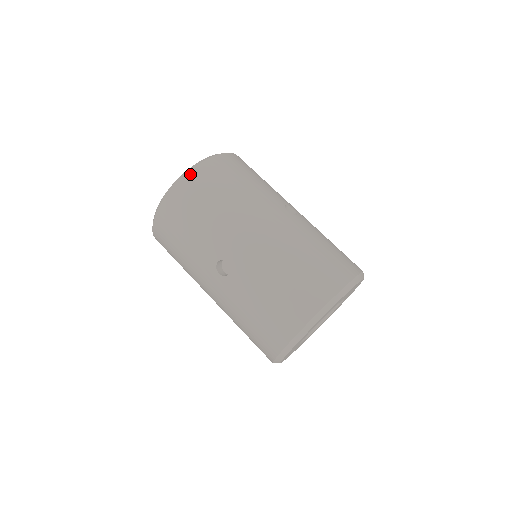
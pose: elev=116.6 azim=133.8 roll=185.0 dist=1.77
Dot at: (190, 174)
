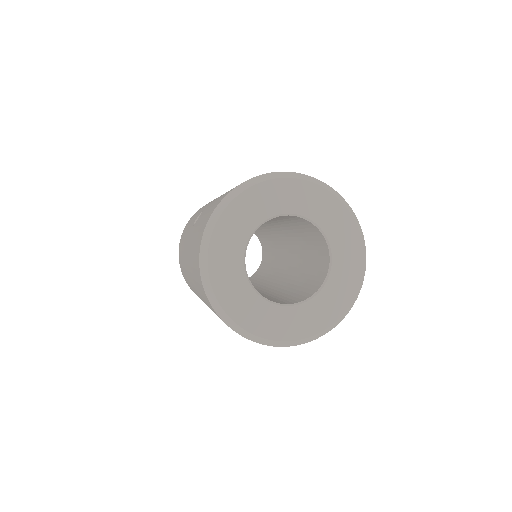
Dot at: occluded
